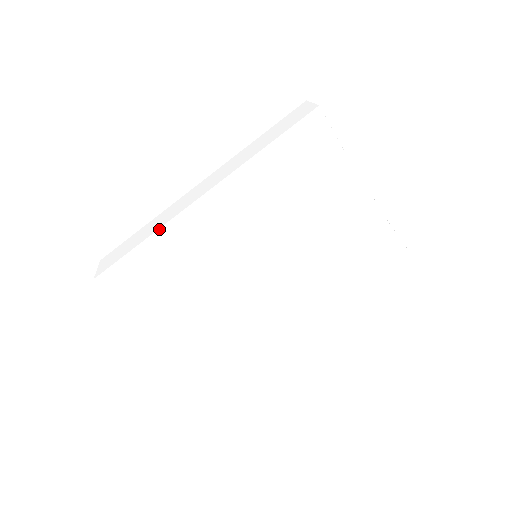
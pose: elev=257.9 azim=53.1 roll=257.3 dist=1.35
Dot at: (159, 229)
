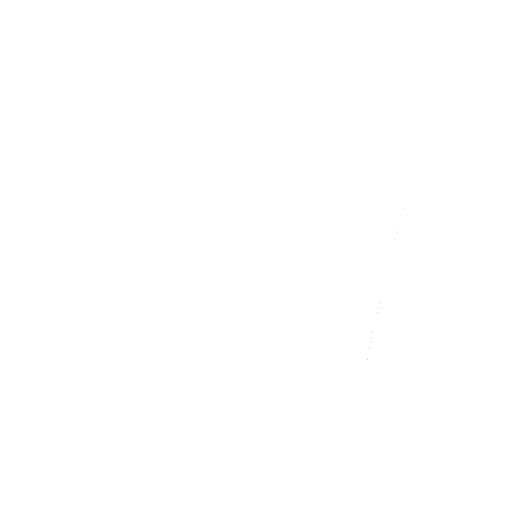
Dot at: (221, 156)
